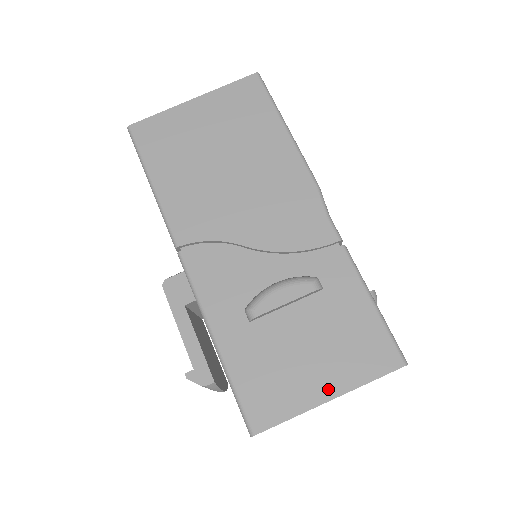
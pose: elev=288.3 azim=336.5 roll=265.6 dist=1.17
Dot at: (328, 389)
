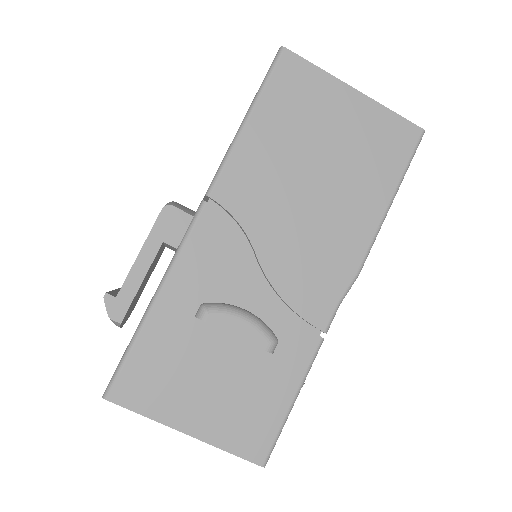
Dot at: (194, 425)
